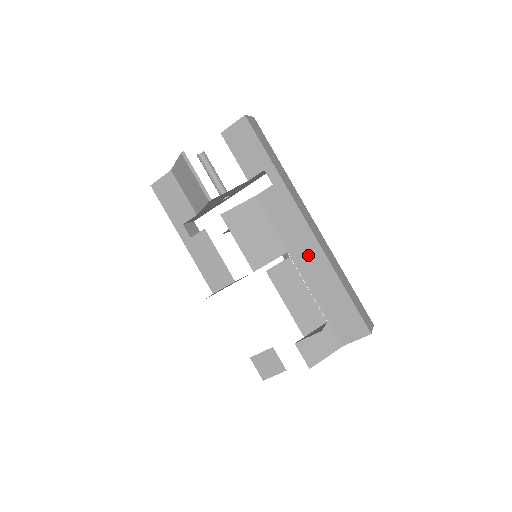
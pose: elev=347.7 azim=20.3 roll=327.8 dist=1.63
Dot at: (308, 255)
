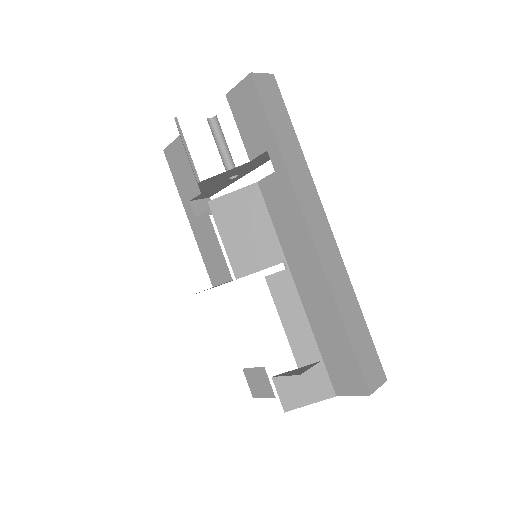
Dot at: (307, 272)
